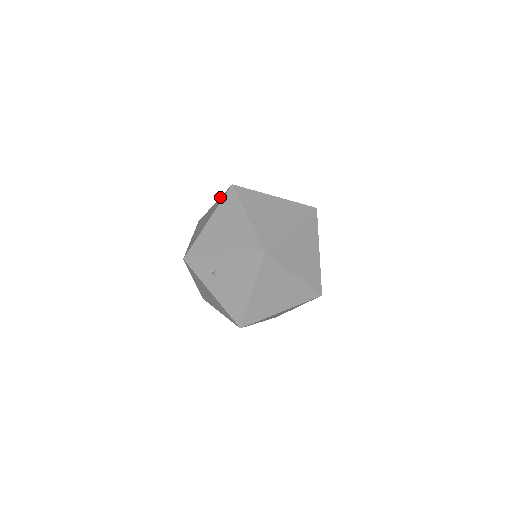
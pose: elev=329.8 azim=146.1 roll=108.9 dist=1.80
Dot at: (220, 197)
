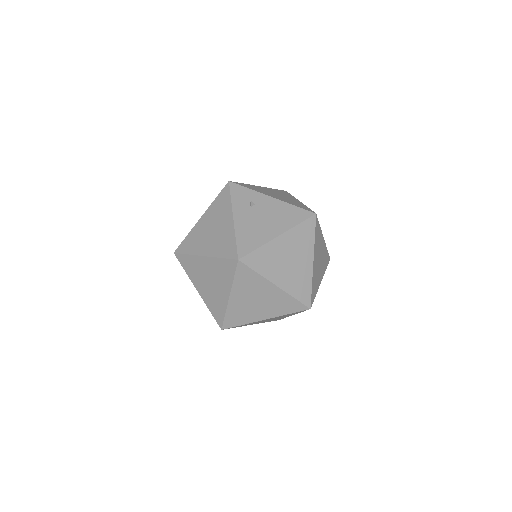
Dot at: occluded
